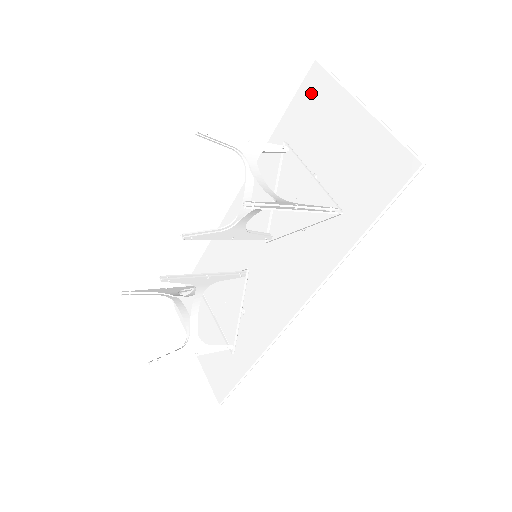
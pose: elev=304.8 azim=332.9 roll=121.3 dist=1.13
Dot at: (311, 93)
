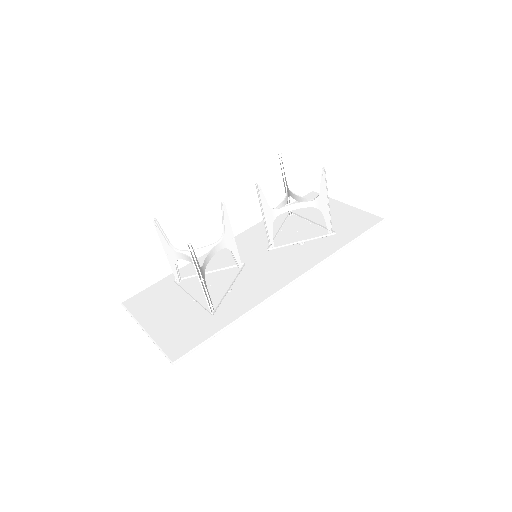
Dot at: occluded
